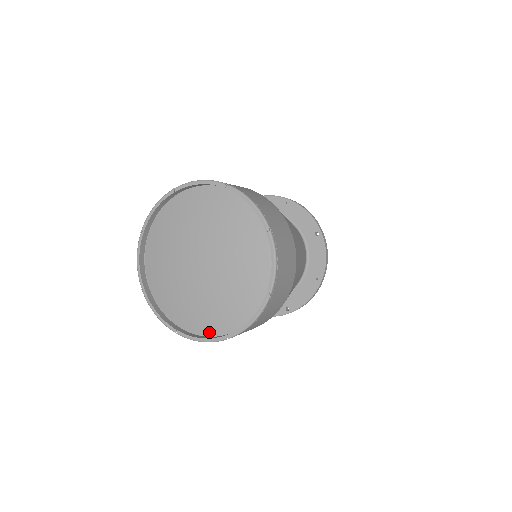
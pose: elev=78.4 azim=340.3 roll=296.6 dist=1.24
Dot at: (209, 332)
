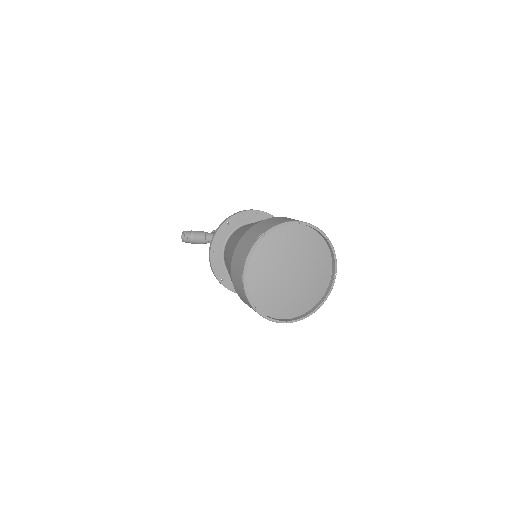
Dot at: (301, 312)
